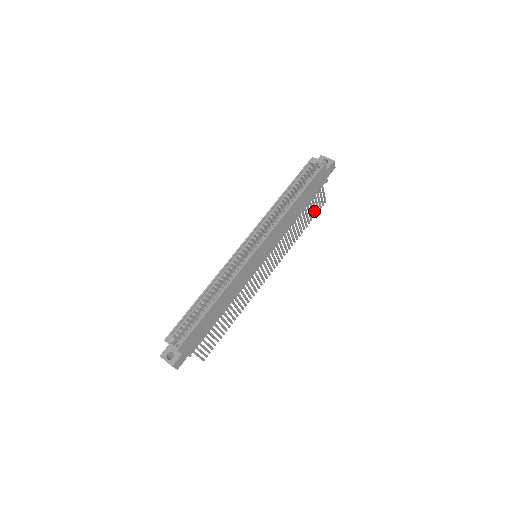
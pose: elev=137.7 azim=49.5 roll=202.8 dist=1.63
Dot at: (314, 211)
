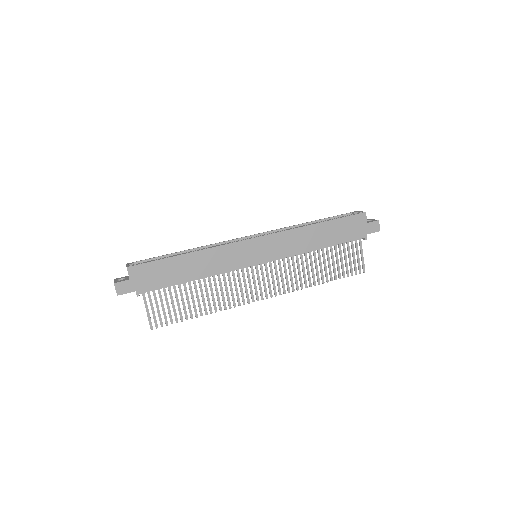
Dot at: (346, 270)
